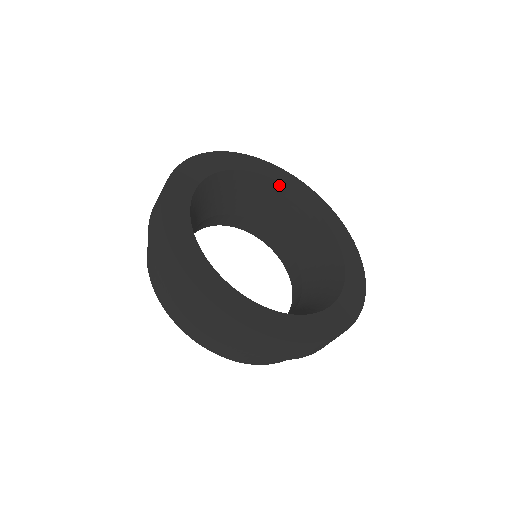
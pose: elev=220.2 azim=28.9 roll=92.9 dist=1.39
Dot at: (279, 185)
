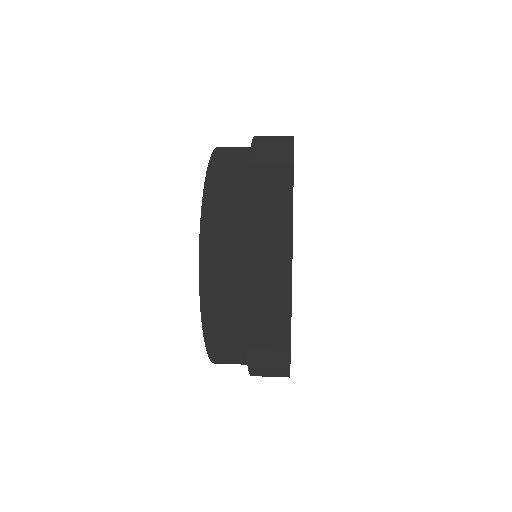
Dot at: occluded
